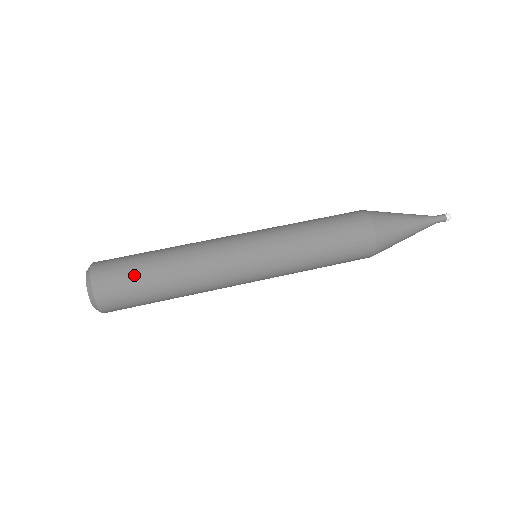
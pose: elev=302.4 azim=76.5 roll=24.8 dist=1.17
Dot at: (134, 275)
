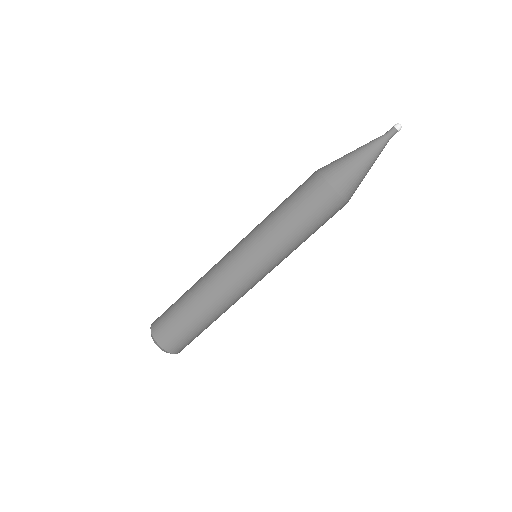
Dot at: (185, 329)
